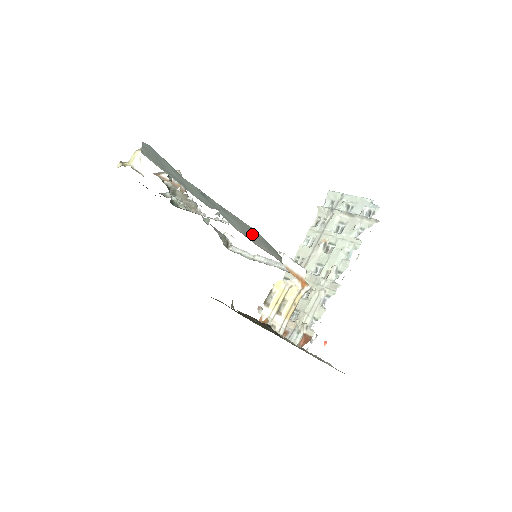
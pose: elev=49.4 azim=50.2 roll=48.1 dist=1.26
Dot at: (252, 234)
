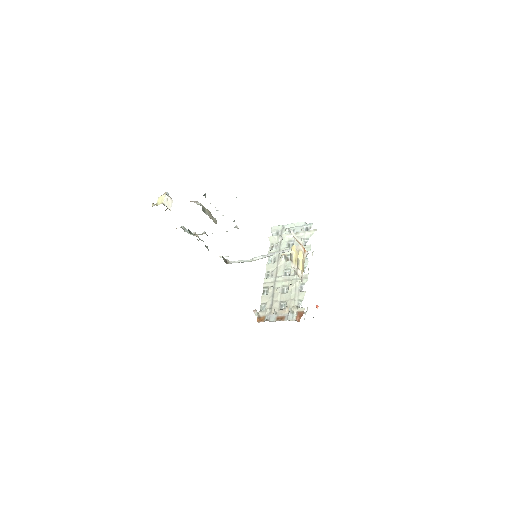
Dot at: occluded
